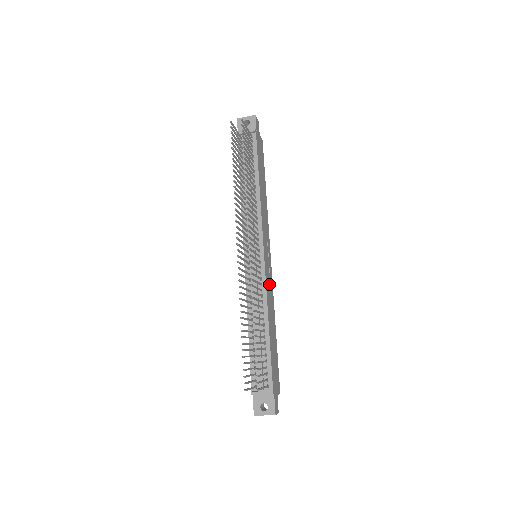
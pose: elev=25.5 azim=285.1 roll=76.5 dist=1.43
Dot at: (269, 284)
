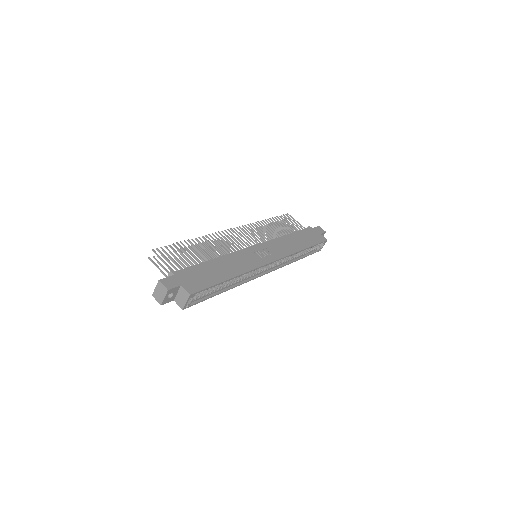
Dot at: (249, 259)
